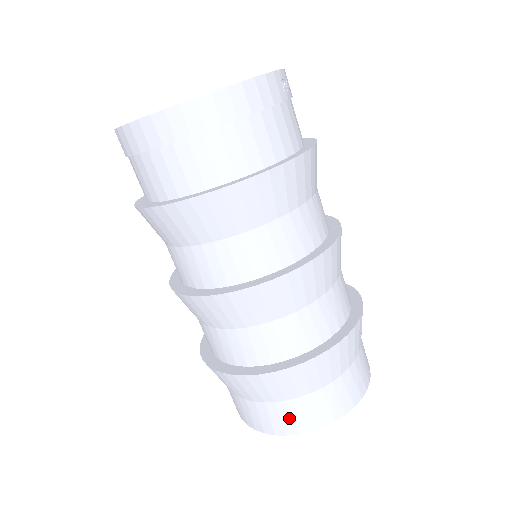
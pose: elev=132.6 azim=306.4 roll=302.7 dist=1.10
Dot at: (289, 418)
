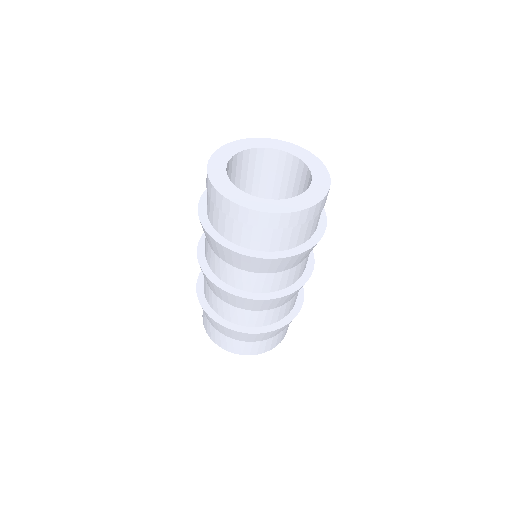
Dot at: (263, 347)
